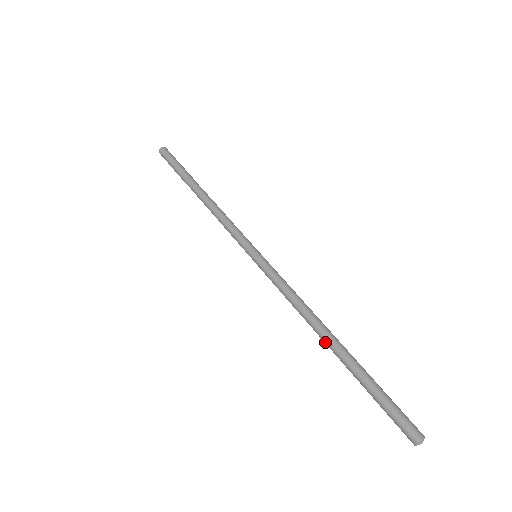
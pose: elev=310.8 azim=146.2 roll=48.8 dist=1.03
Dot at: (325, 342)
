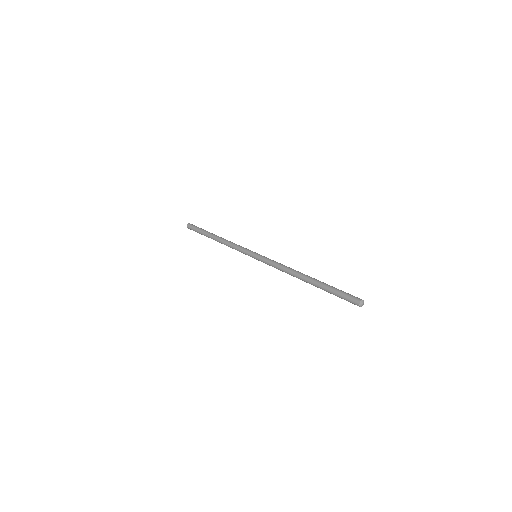
Dot at: (304, 276)
